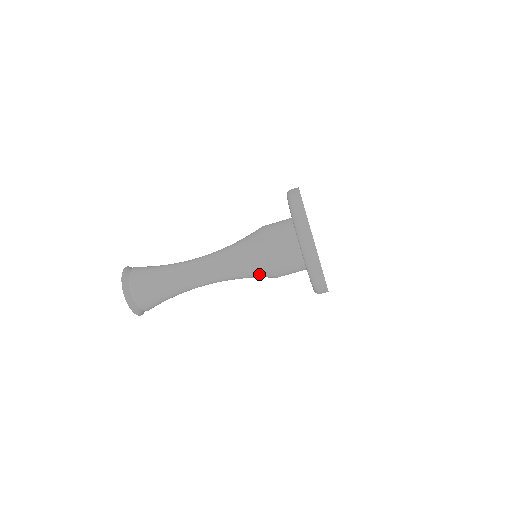
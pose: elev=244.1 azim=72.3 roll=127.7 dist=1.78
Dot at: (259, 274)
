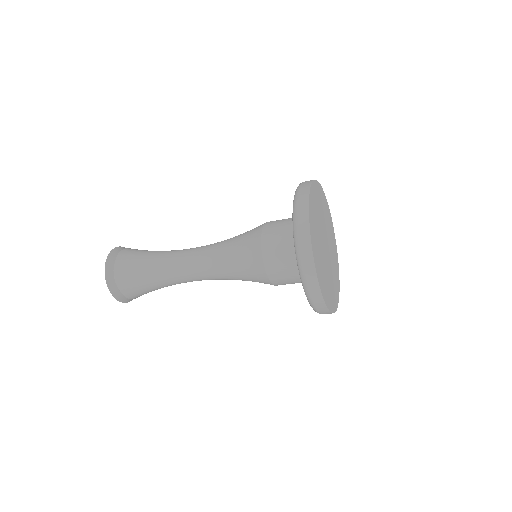
Dot at: occluded
